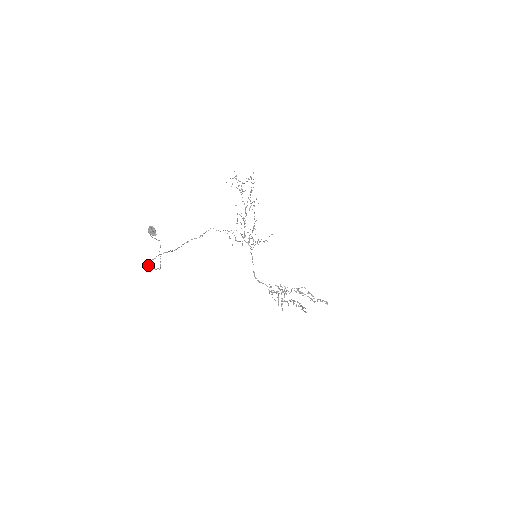
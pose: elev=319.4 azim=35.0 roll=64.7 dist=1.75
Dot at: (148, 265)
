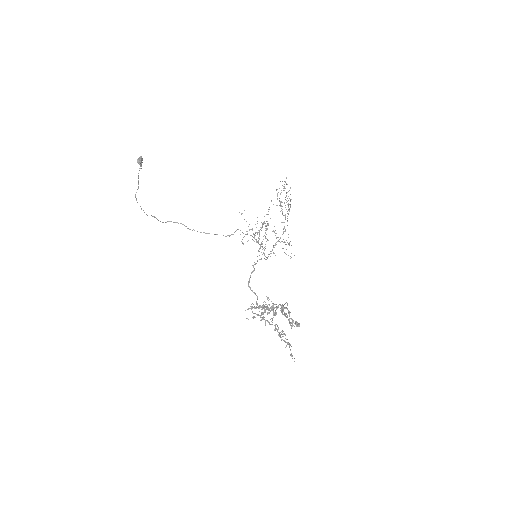
Dot at: occluded
